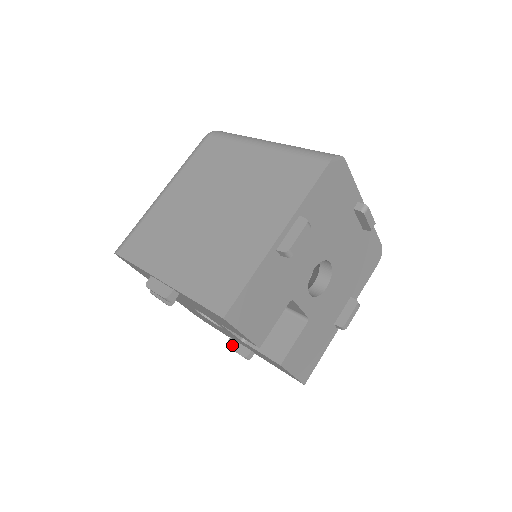
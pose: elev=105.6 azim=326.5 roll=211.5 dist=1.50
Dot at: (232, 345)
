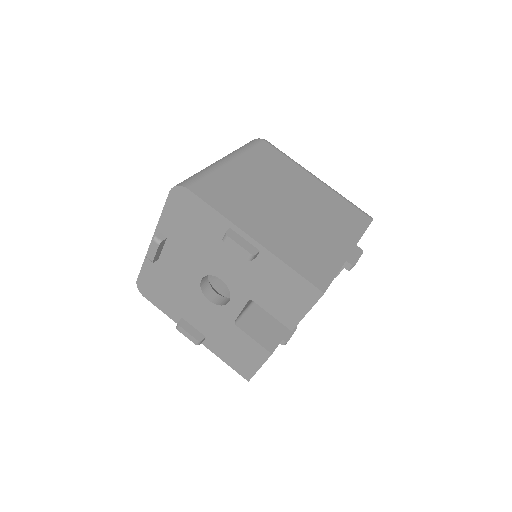
Dot at: (185, 326)
